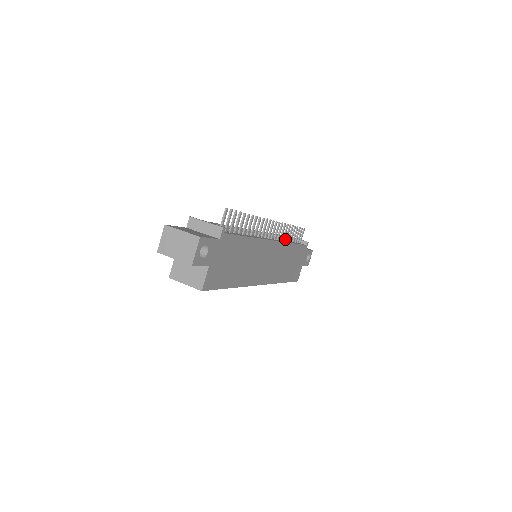
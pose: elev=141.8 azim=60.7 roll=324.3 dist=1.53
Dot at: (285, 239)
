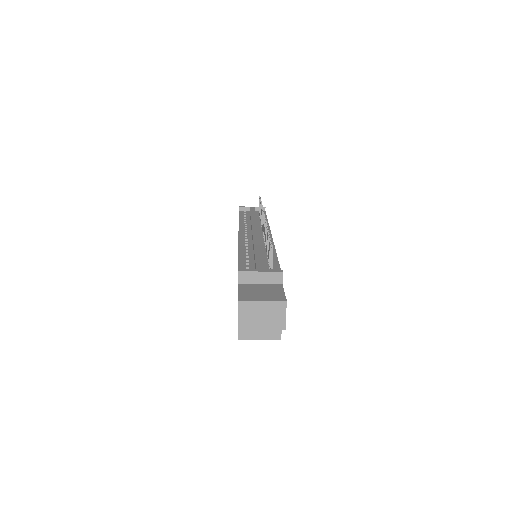
Dot at: occluded
